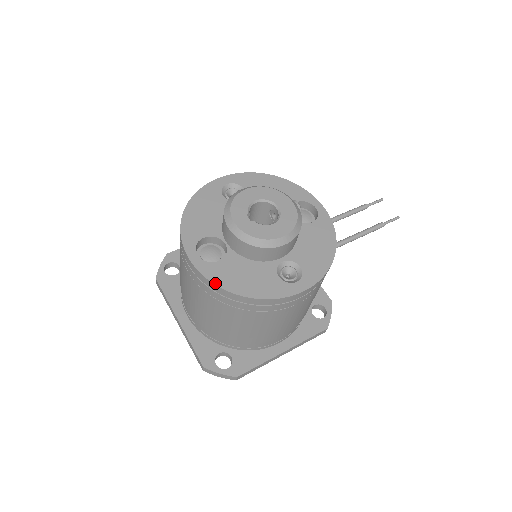
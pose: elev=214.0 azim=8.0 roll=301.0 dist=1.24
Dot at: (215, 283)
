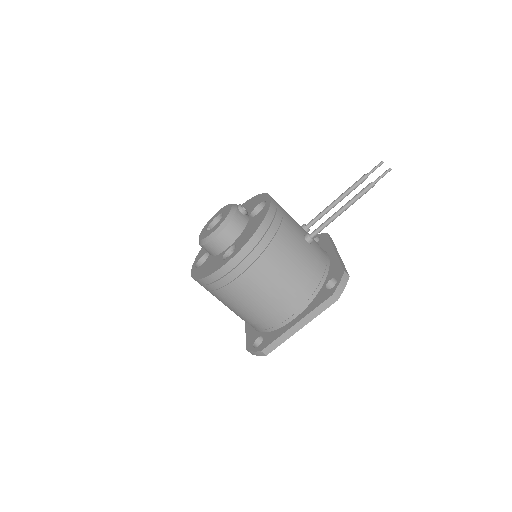
Dot at: (194, 278)
